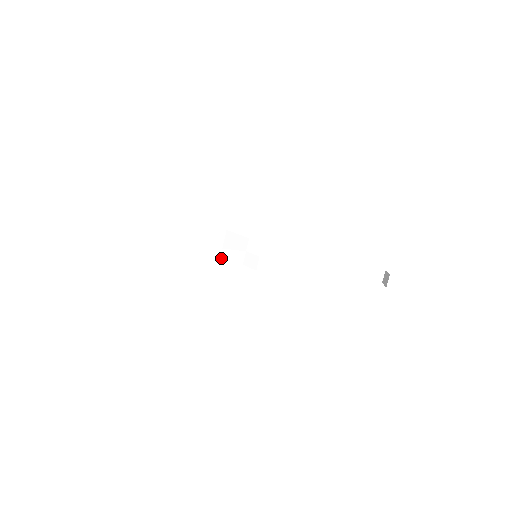
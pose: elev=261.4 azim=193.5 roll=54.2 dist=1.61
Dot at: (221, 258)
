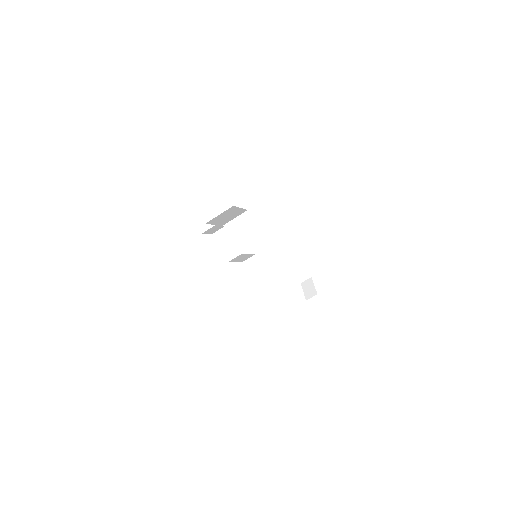
Dot at: (236, 259)
